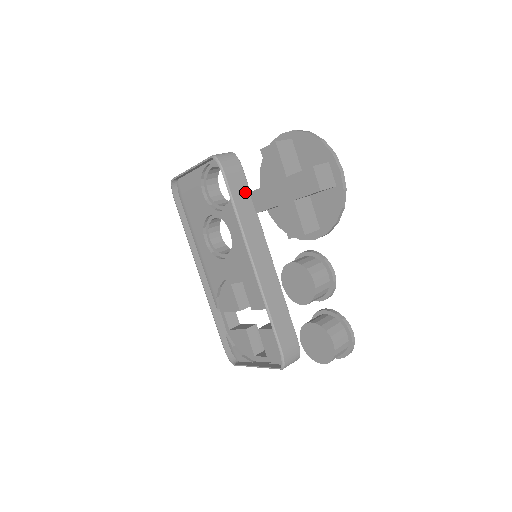
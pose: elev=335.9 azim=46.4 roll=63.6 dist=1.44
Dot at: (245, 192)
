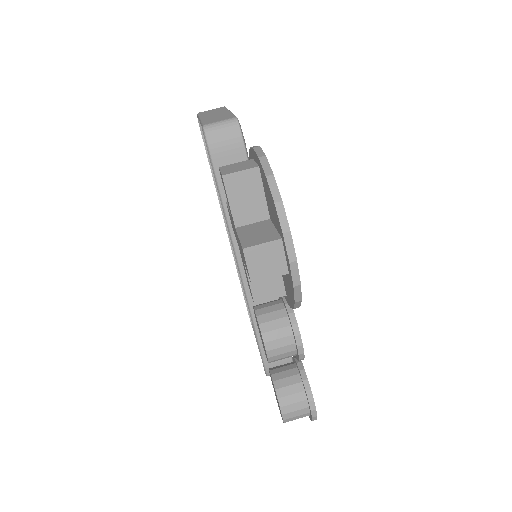
Dot at: occluded
